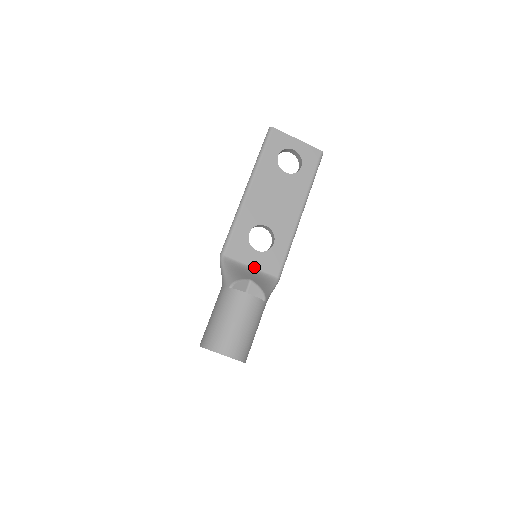
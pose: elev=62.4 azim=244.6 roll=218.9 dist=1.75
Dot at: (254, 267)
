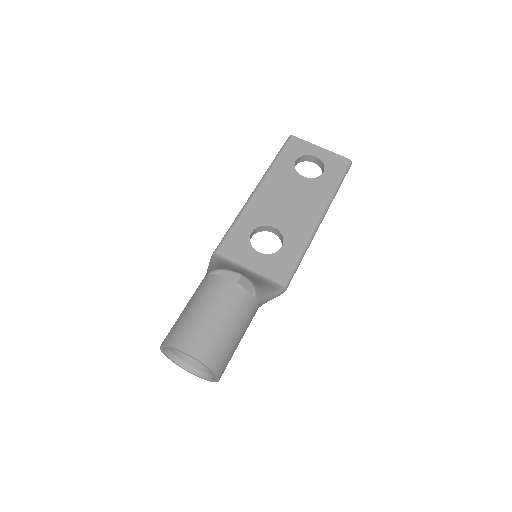
Dot at: (253, 270)
